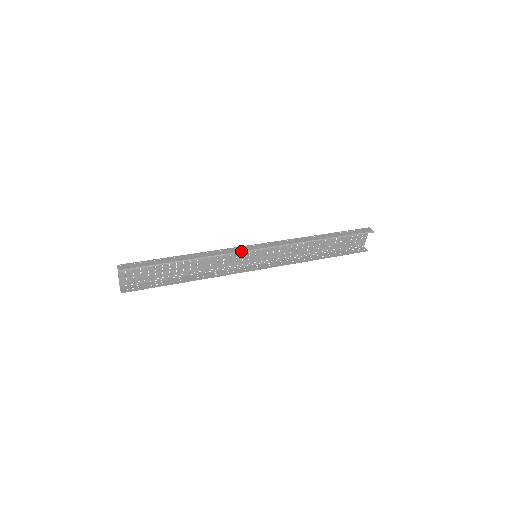
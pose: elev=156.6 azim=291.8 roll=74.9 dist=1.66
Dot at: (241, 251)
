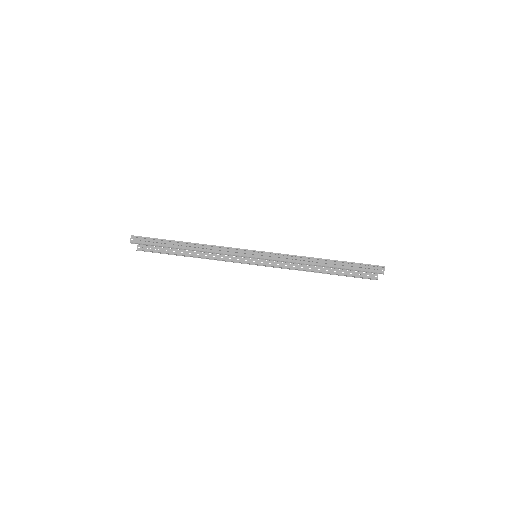
Dot at: (237, 255)
